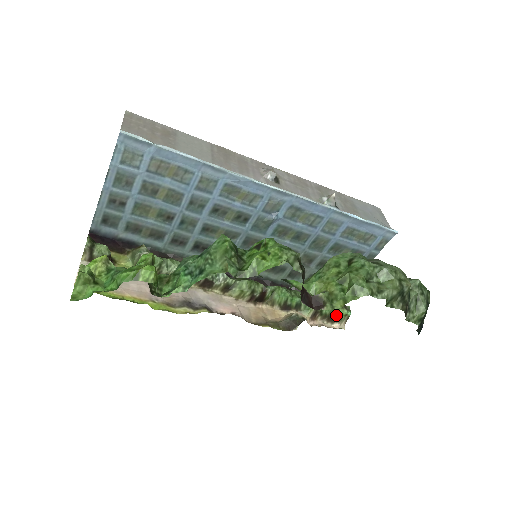
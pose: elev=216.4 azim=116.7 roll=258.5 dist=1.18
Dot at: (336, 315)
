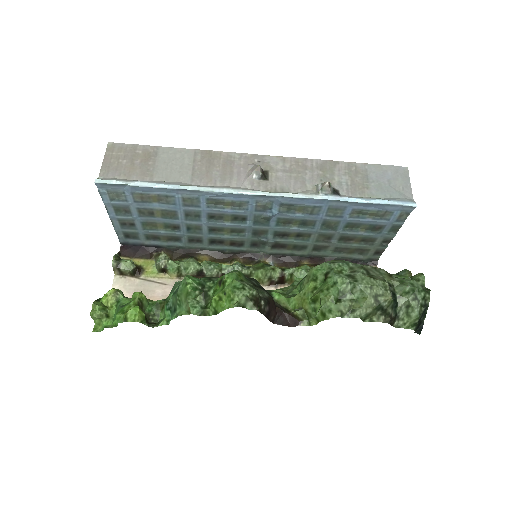
Dot at: occluded
